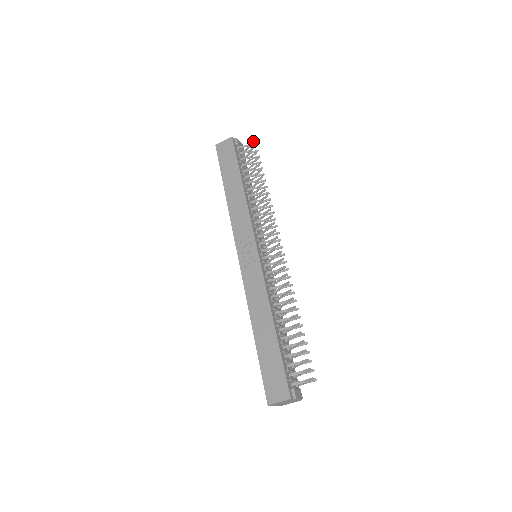
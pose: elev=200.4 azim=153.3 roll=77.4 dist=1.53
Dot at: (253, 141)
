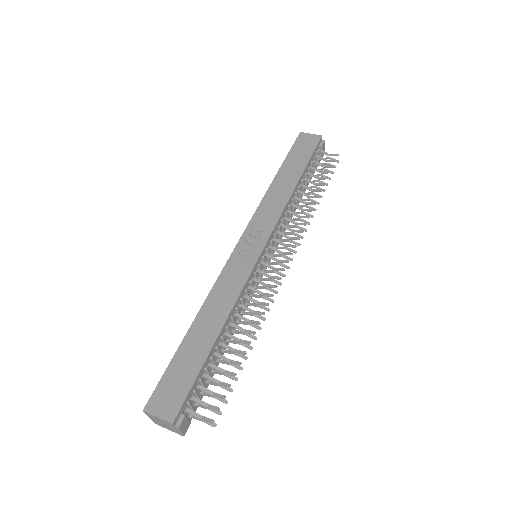
Dot at: (338, 154)
